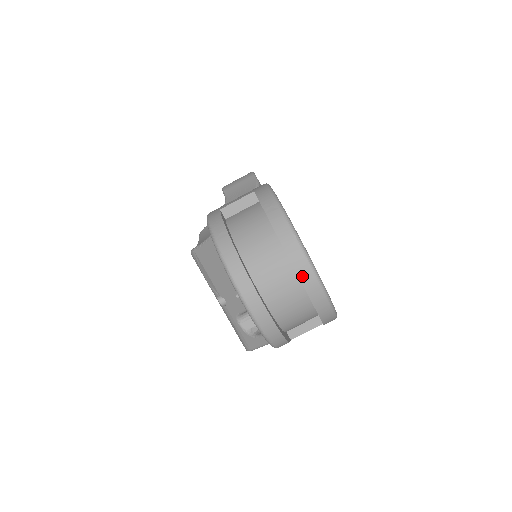
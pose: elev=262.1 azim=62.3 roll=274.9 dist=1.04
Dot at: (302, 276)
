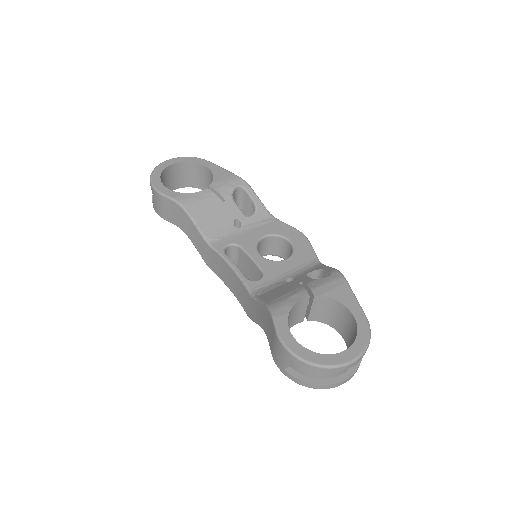
Dot at: (355, 364)
